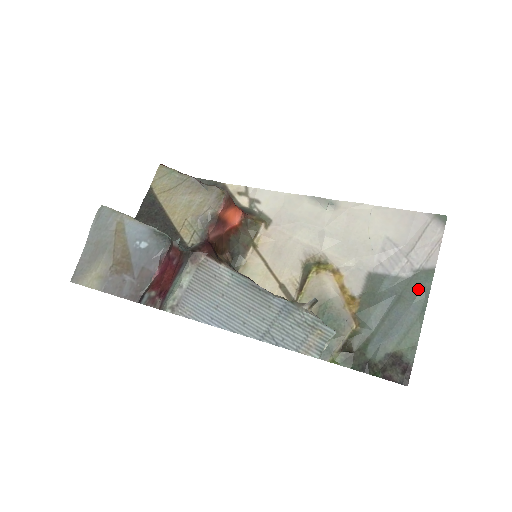
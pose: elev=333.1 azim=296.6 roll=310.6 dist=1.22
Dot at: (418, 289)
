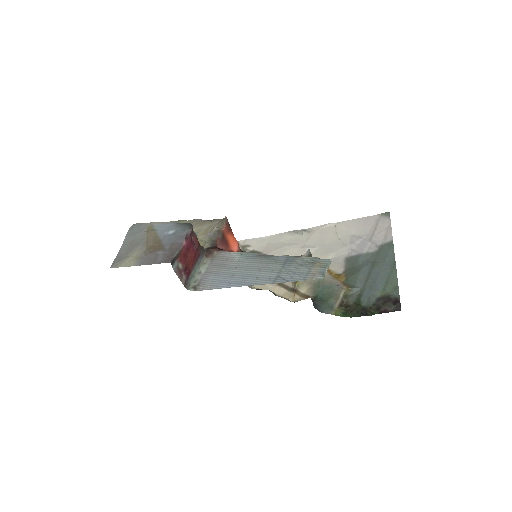
Dot at: (385, 255)
